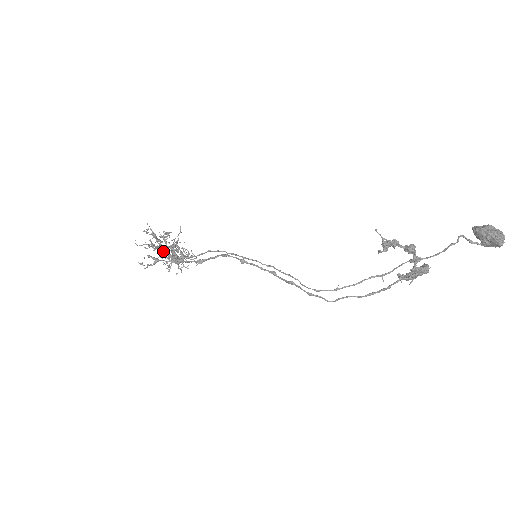
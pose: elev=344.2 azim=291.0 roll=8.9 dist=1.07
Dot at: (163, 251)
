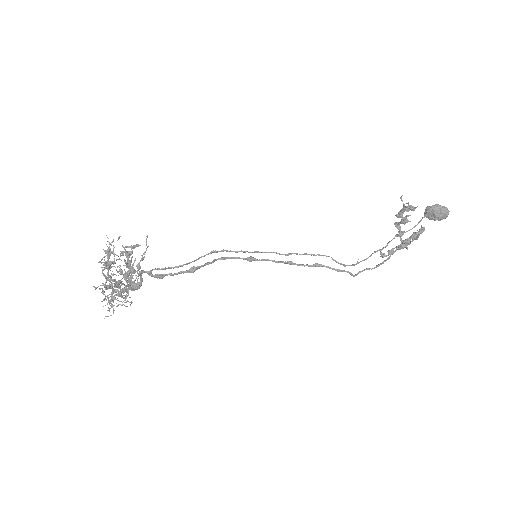
Dot at: (130, 268)
